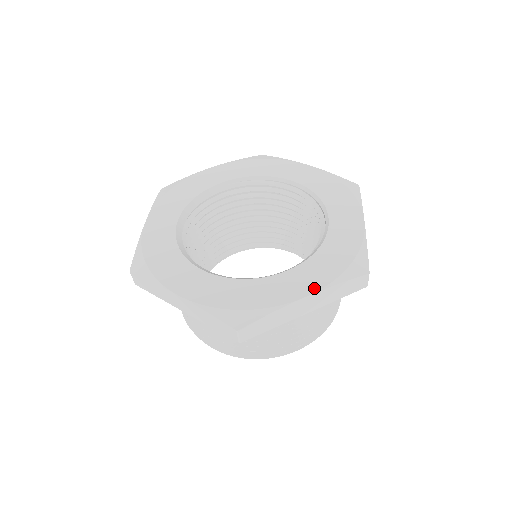
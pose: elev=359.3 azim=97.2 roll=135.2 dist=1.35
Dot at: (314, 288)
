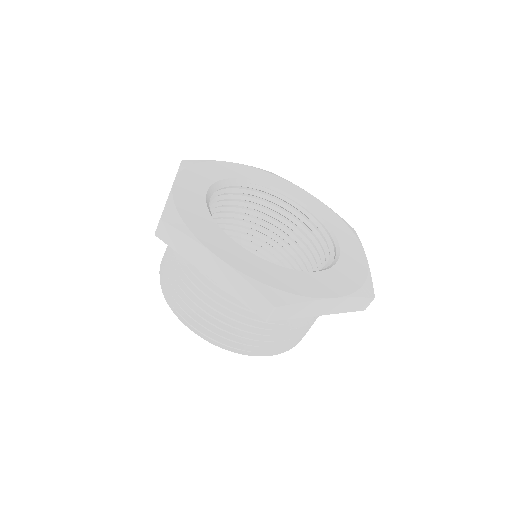
Dot at: (338, 293)
